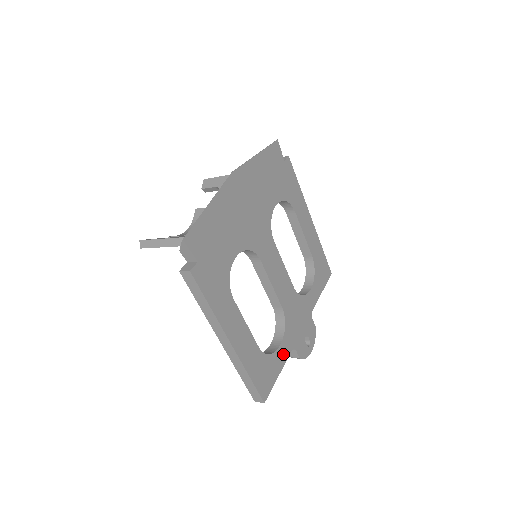
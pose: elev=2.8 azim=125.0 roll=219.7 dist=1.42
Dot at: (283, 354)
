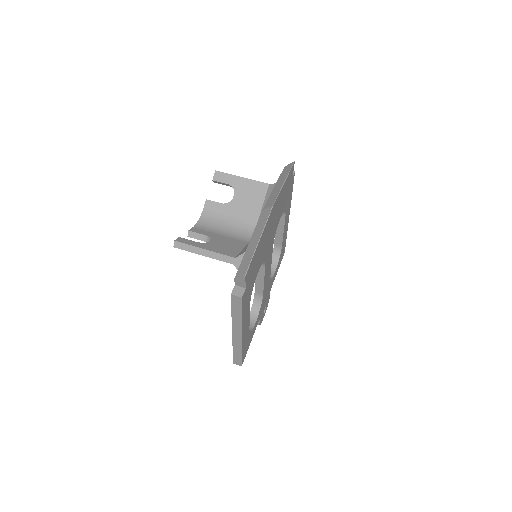
Dot at: (255, 327)
